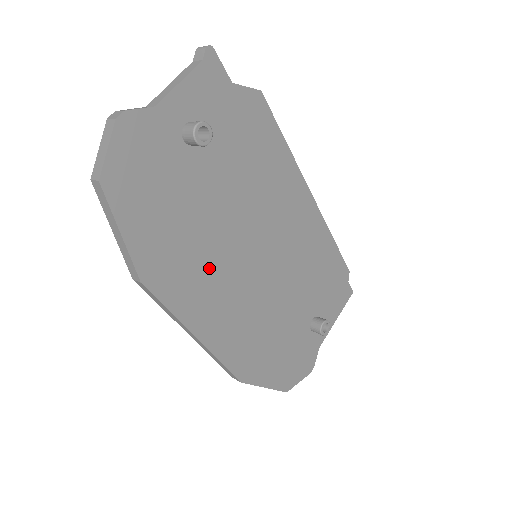
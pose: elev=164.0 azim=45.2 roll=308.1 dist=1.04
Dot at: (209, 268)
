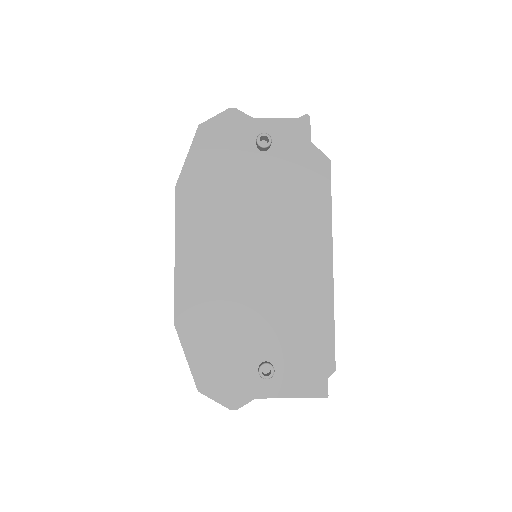
Dot at: (217, 222)
